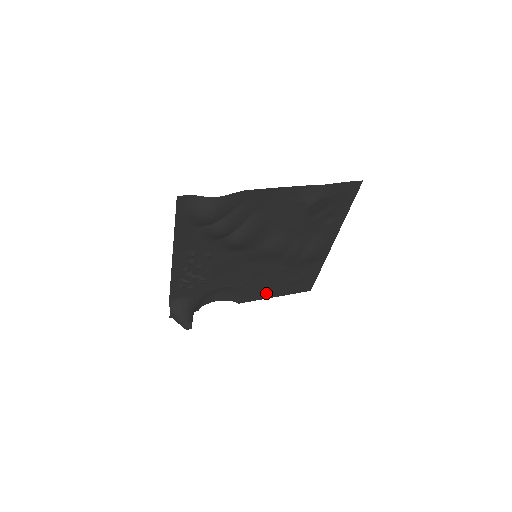
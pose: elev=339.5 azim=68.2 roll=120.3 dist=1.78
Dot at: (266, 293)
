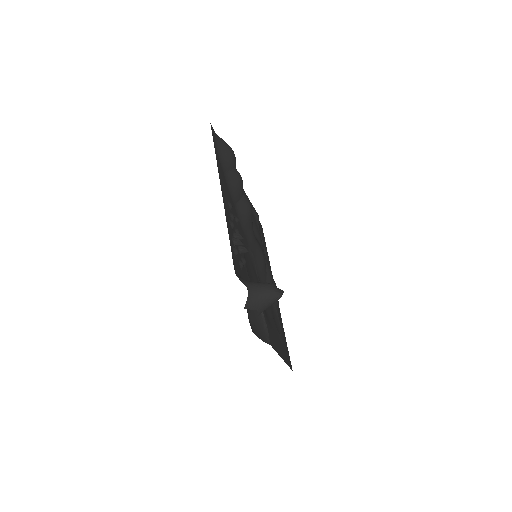
Dot at: (276, 343)
